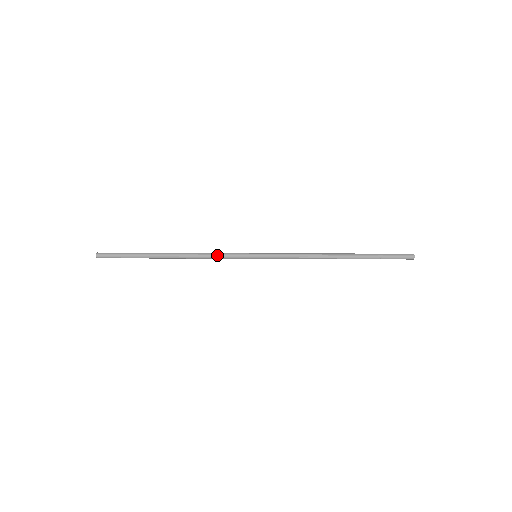
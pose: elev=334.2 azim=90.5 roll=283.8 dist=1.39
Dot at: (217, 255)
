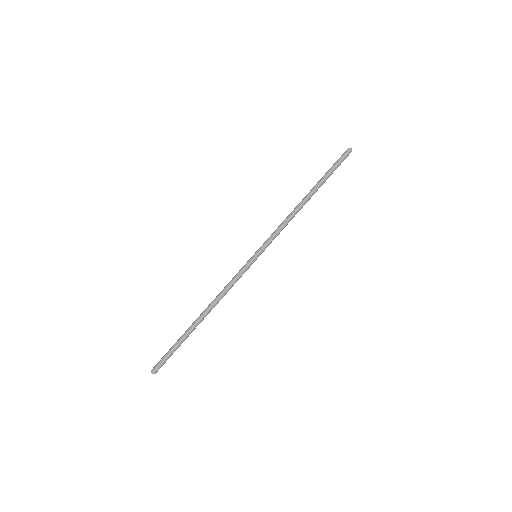
Dot at: (233, 285)
